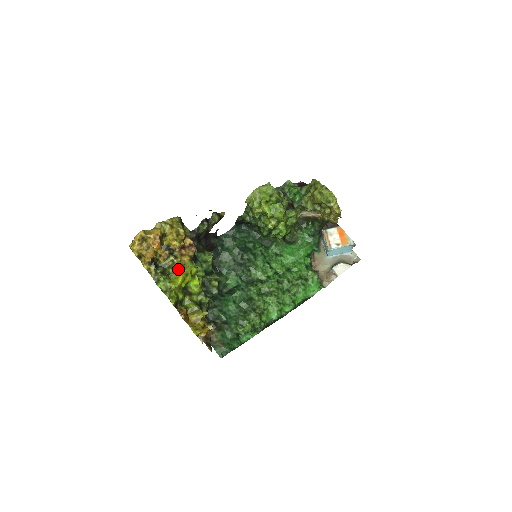
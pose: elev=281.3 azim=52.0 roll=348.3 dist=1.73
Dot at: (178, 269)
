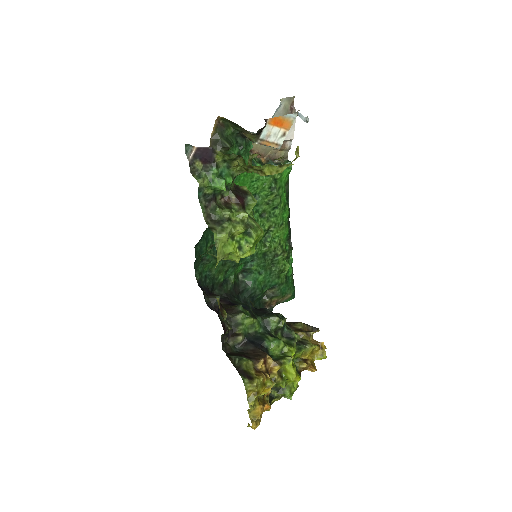
Dot at: (283, 377)
